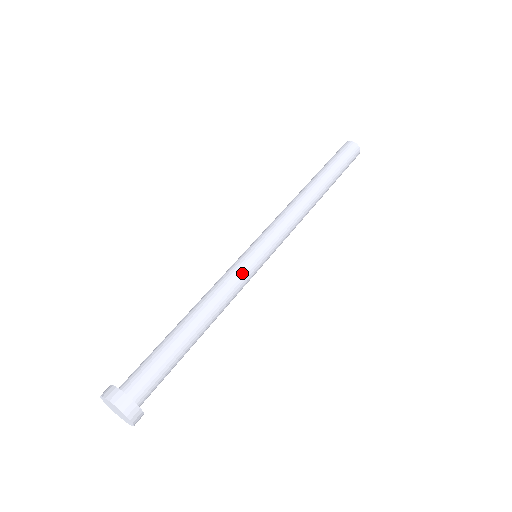
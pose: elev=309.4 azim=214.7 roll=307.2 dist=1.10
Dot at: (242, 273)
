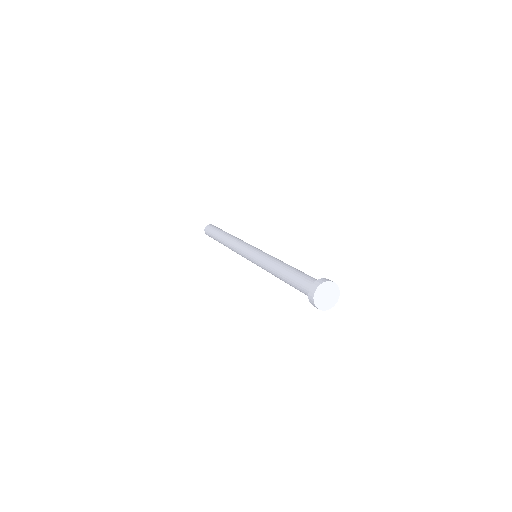
Dot at: (264, 254)
